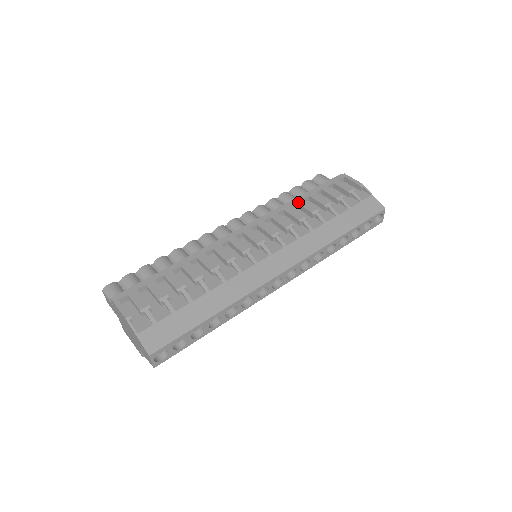
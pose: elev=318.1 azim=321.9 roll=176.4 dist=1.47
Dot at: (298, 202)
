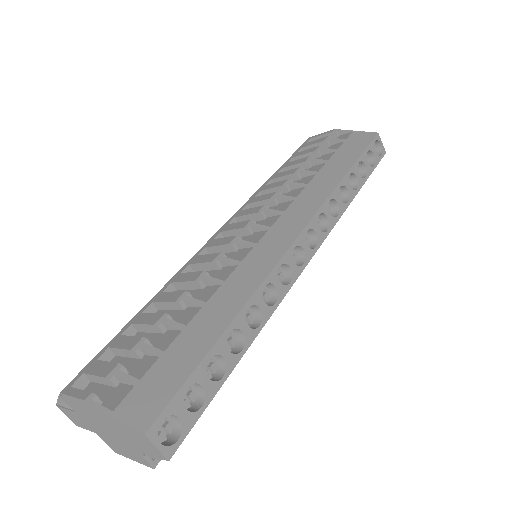
Dot at: (273, 178)
